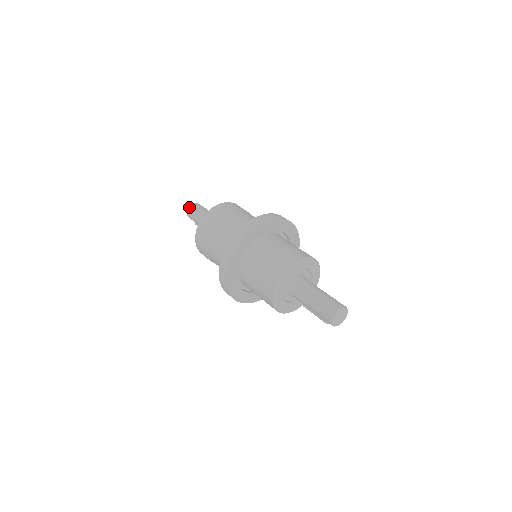
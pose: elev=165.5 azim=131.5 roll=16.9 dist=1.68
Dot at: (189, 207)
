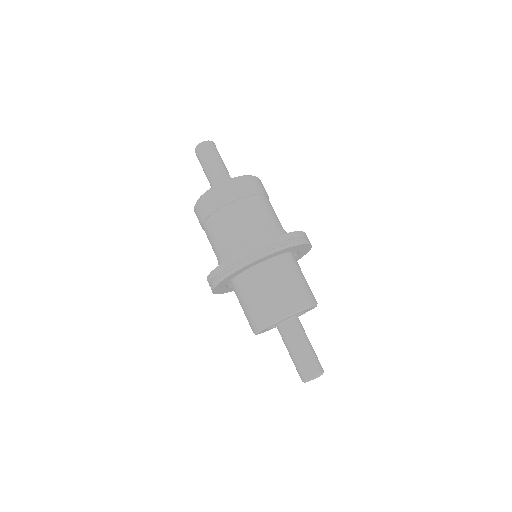
Dot at: (196, 148)
